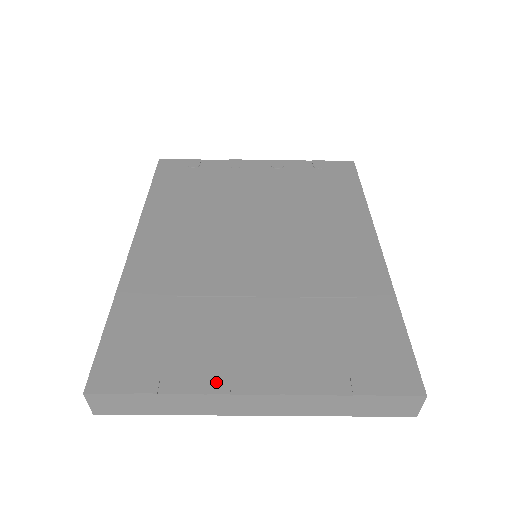
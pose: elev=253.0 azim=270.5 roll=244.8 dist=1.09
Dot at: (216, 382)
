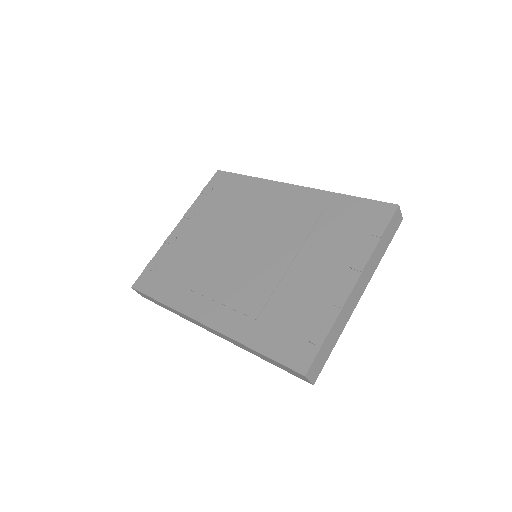
Dot at: (337, 302)
